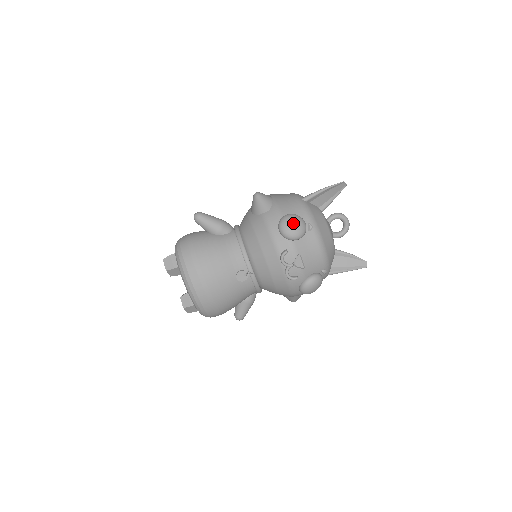
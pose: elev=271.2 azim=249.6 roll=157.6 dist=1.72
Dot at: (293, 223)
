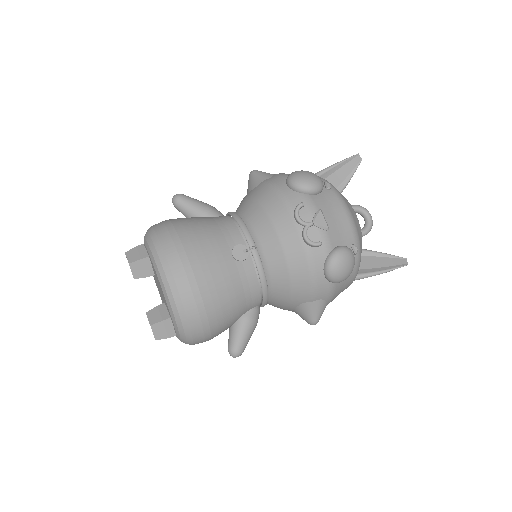
Dot at: (306, 173)
